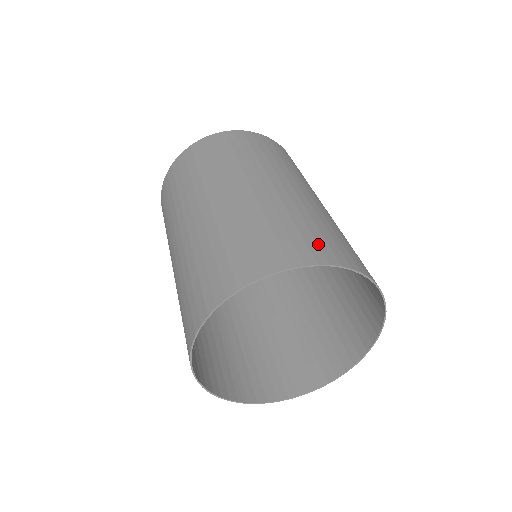
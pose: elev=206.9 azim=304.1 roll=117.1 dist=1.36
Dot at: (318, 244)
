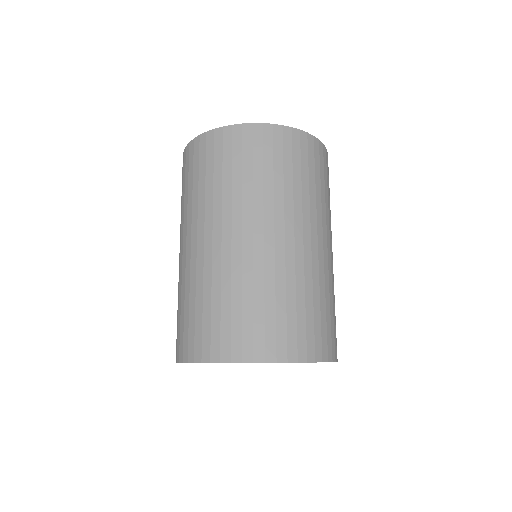
Dot at: (230, 335)
